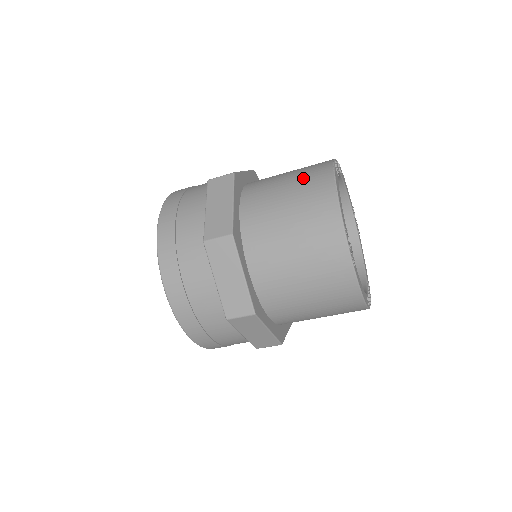
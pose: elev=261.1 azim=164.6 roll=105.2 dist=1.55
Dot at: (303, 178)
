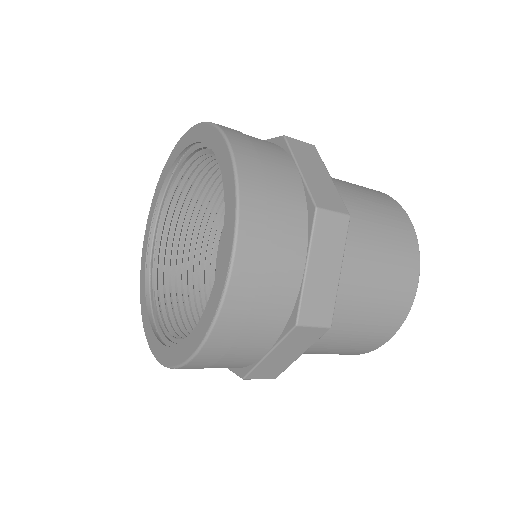
Dot at: (395, 252)
